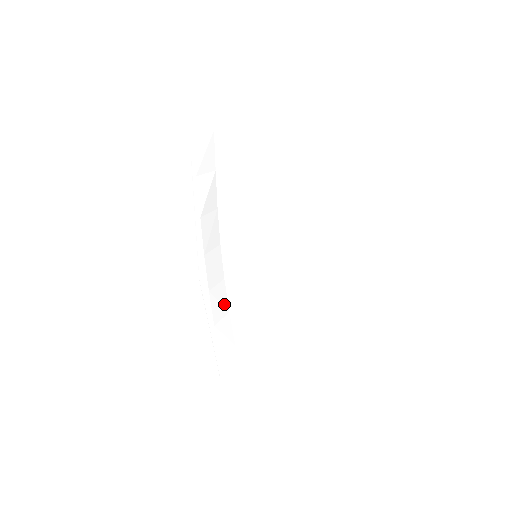
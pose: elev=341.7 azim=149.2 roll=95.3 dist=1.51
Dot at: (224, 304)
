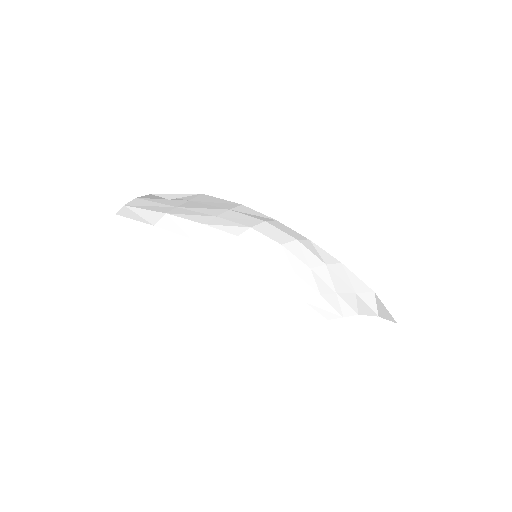
Dot at: (267, 283)
